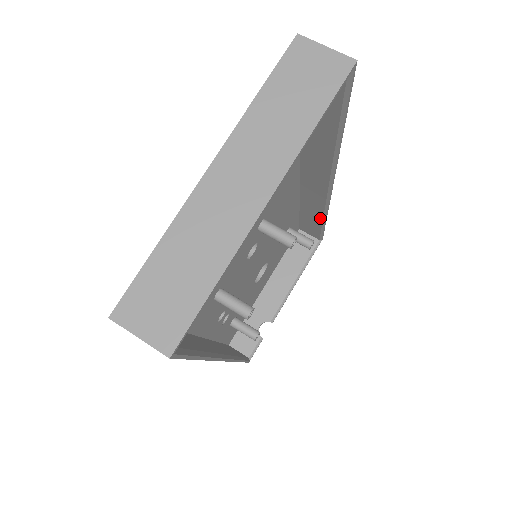
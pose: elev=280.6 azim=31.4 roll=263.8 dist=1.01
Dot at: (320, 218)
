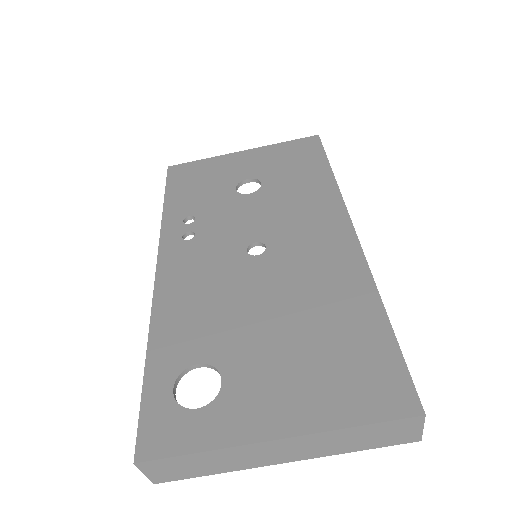
Dot at: occluded
